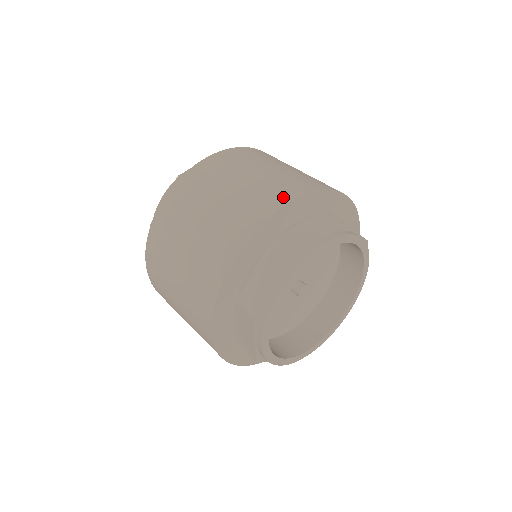
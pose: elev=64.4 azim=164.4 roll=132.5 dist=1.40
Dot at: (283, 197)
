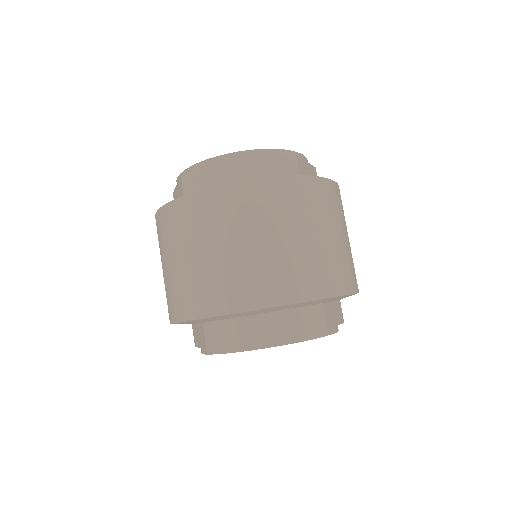
Dot at: (206, 307)
